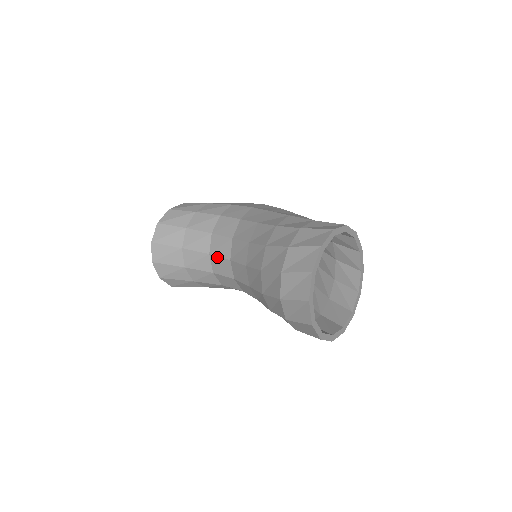
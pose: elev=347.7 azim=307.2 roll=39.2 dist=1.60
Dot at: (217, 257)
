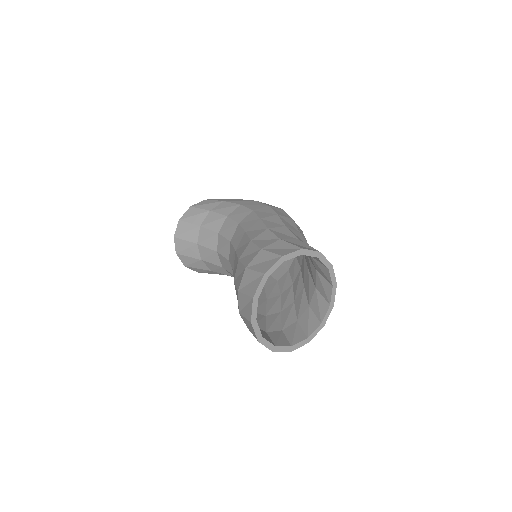
Dot at: (221, 256)
